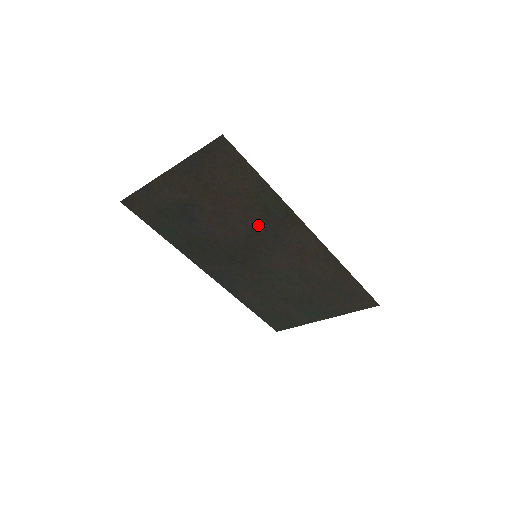
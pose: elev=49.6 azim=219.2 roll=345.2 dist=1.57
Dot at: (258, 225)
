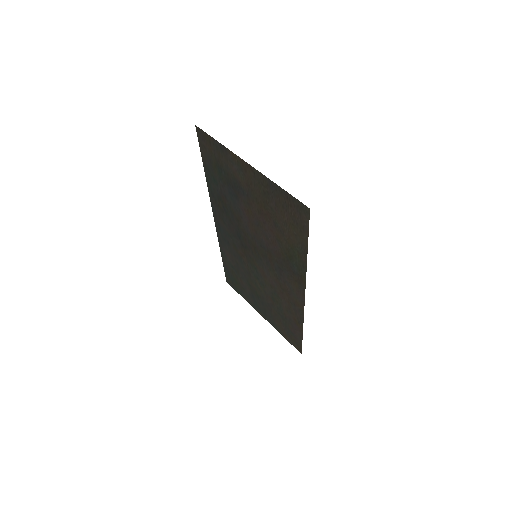
Dot at: (276, 253)
